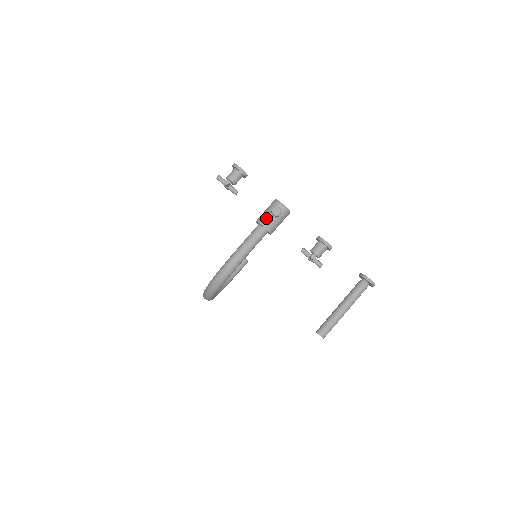
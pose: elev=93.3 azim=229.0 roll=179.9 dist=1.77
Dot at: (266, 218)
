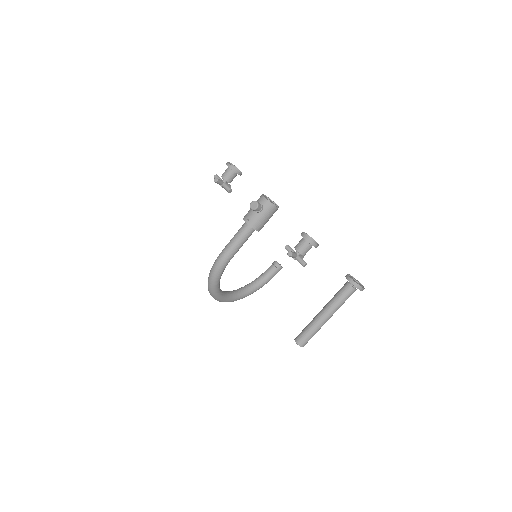
Dot at: (249, 214)
